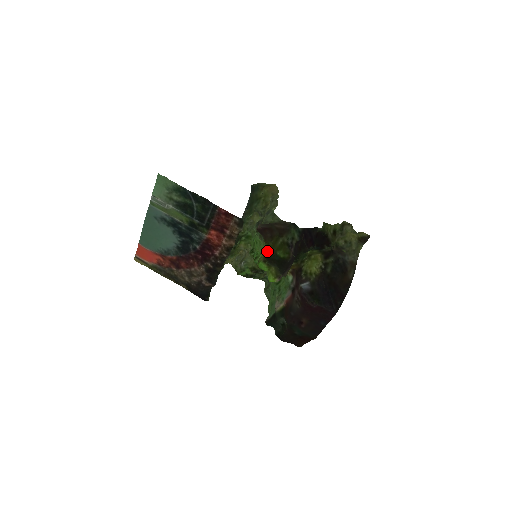
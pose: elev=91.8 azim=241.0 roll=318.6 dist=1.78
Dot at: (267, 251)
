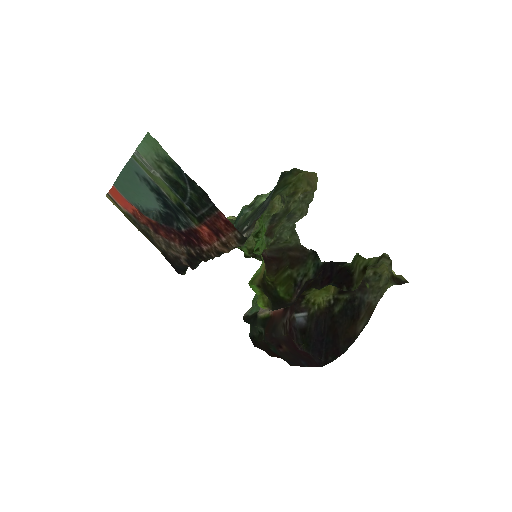
Dot at: (266, 279)
